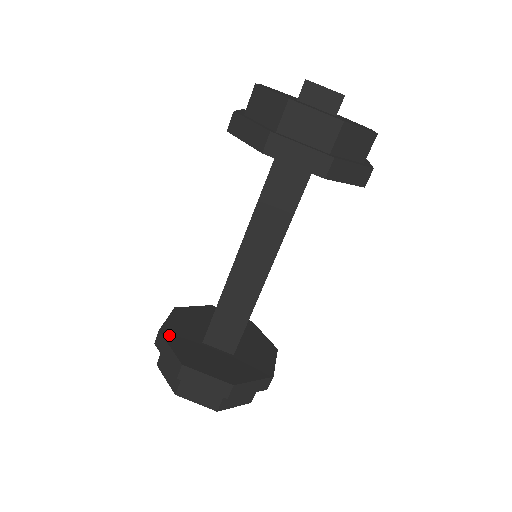
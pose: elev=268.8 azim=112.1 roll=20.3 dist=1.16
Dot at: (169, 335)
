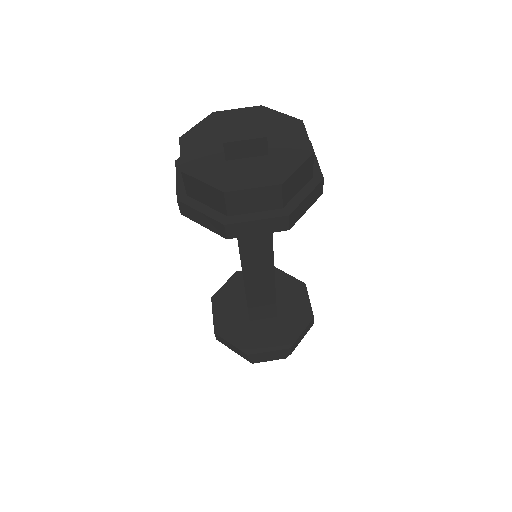
Dot at: (223, 332)
